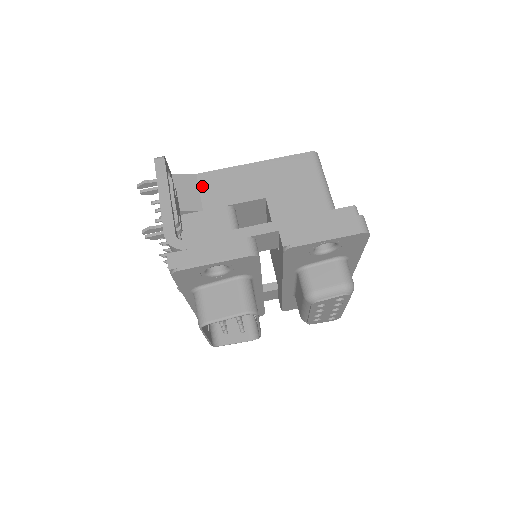
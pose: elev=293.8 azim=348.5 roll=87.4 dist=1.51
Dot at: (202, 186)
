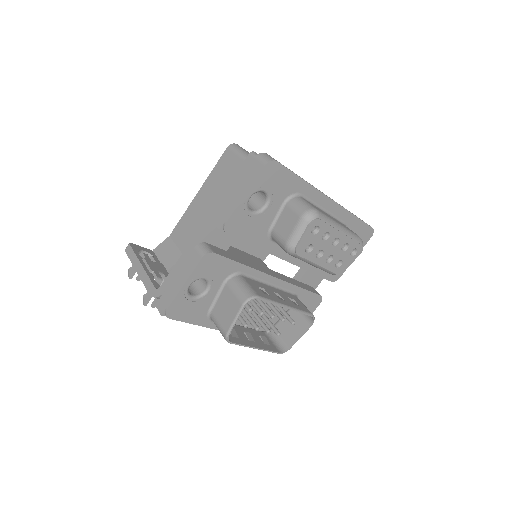
Dot at: (176, 240)
